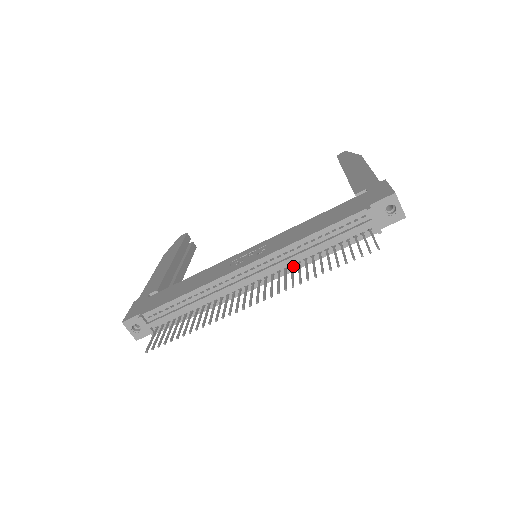
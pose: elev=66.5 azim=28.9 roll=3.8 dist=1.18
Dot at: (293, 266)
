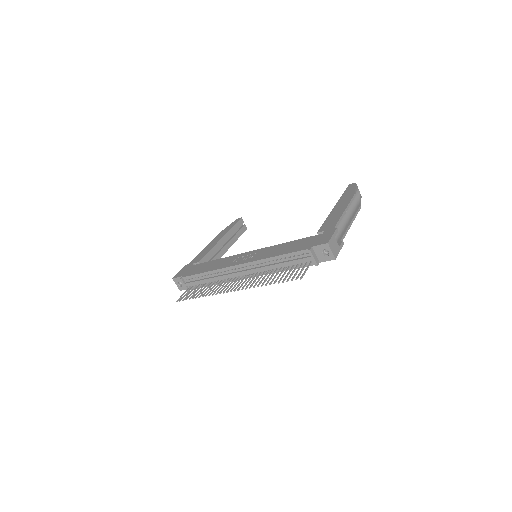
Dot at: (265, 272)
